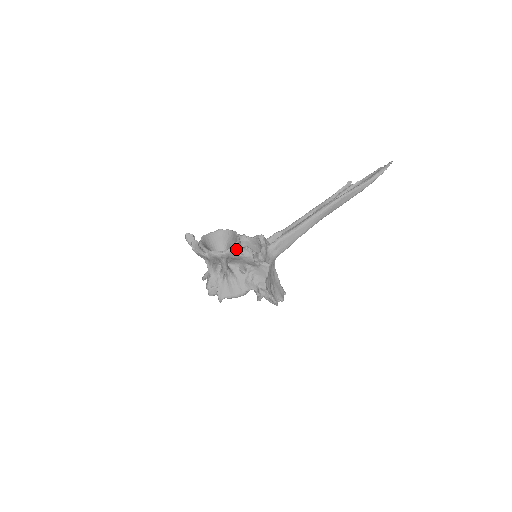
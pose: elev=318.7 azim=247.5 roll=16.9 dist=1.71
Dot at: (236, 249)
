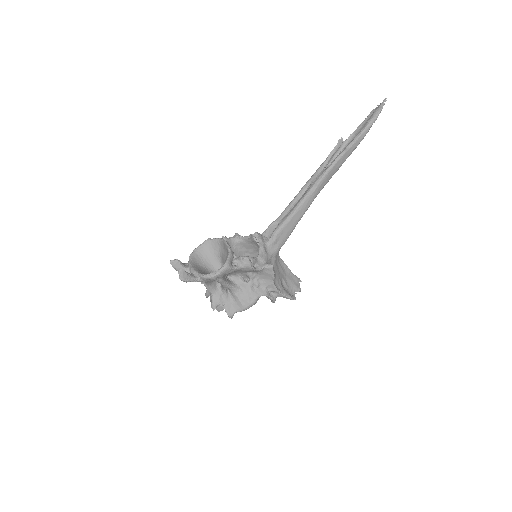
Dot at: (230, 264)
